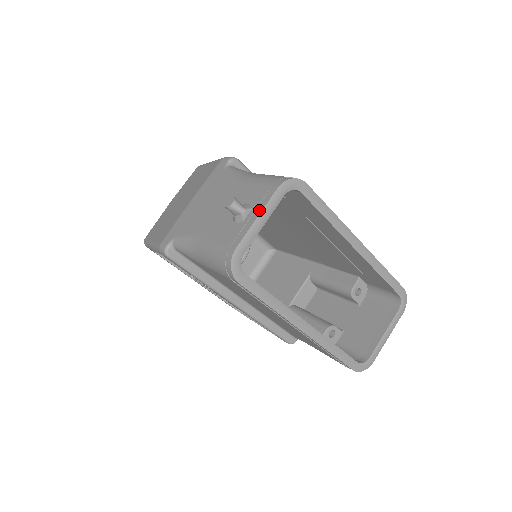
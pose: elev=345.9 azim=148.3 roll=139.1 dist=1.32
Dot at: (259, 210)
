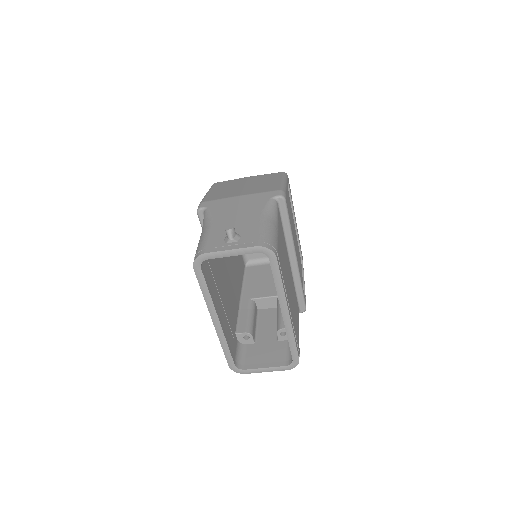
Dot at: (236, 247)
